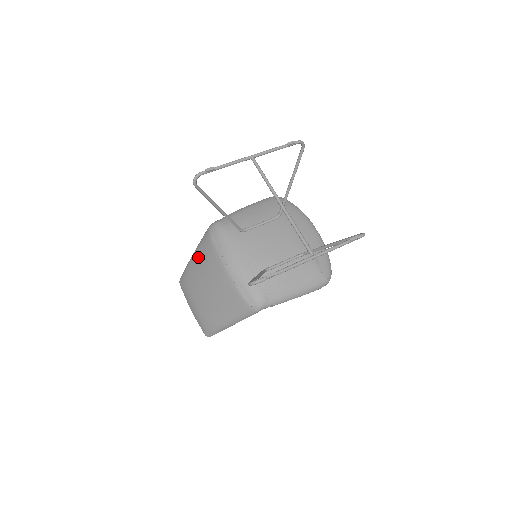
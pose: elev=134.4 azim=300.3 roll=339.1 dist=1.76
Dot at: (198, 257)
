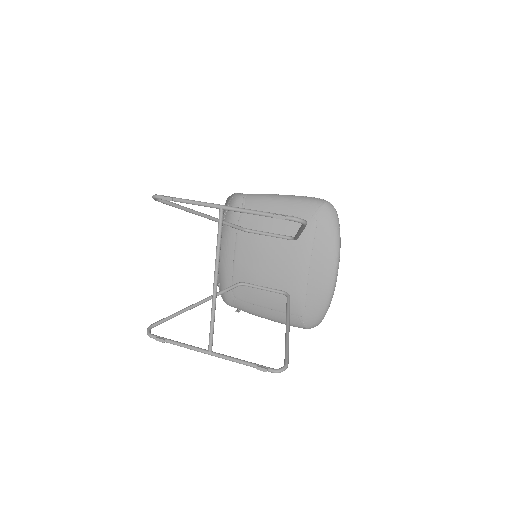
Dot at: occluded
